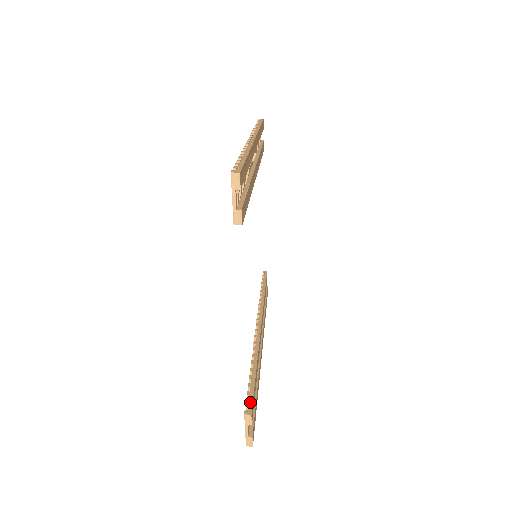
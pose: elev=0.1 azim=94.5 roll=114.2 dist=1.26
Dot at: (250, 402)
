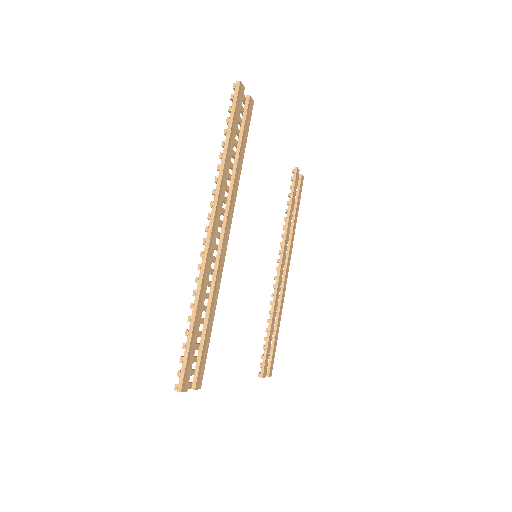
Dot at: (263, 365)
